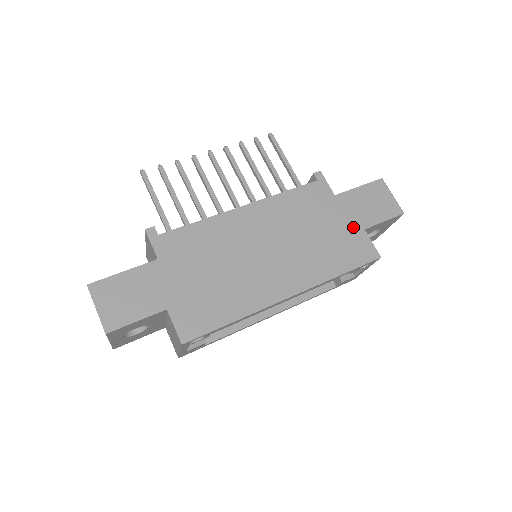
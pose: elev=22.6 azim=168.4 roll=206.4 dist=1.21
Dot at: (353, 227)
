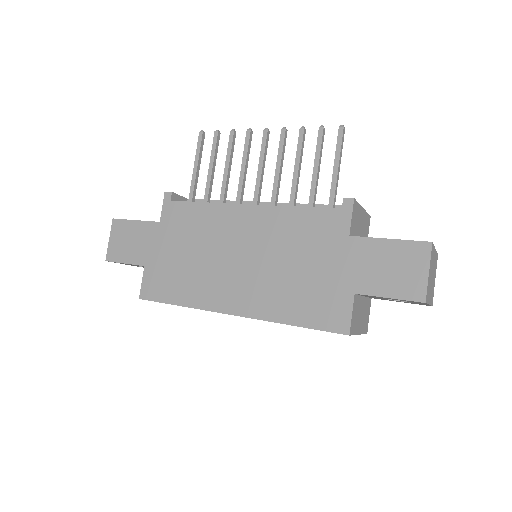
Dot at: (343, 283)
